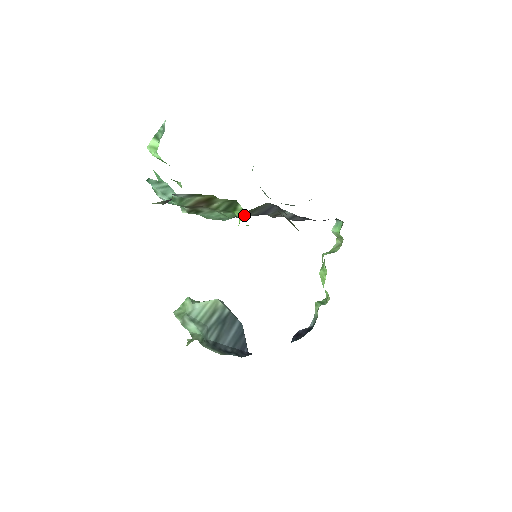
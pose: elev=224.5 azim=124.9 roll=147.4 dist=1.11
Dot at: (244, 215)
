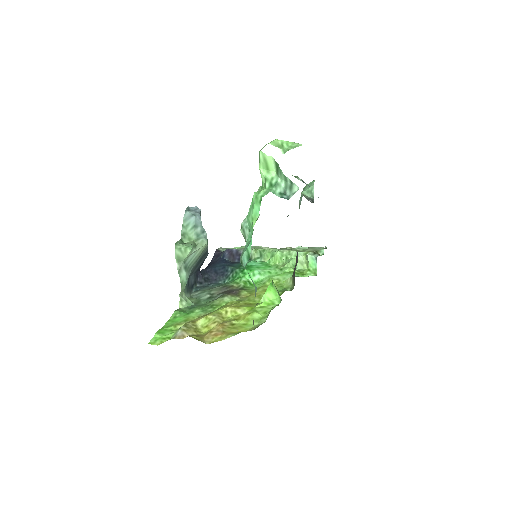
Dot at: occluded
